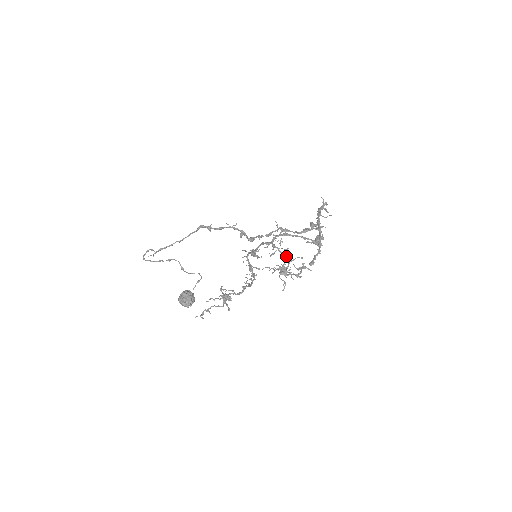
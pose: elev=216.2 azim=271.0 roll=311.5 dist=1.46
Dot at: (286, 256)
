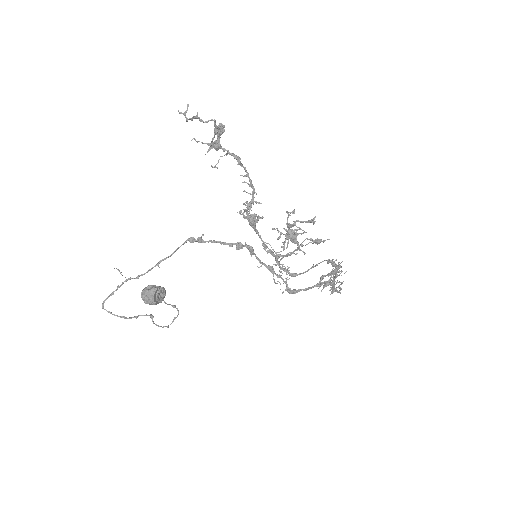
Dot at: (294, 250)
